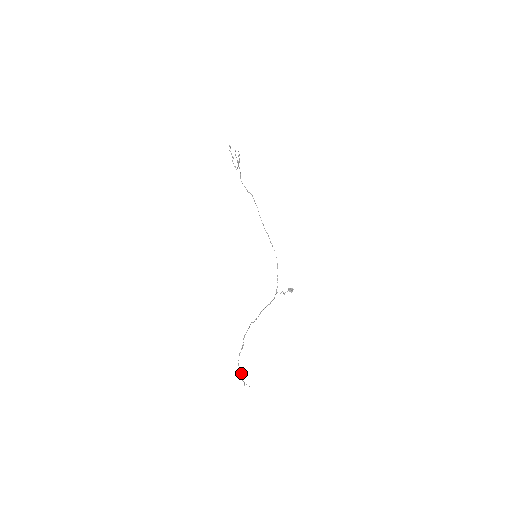
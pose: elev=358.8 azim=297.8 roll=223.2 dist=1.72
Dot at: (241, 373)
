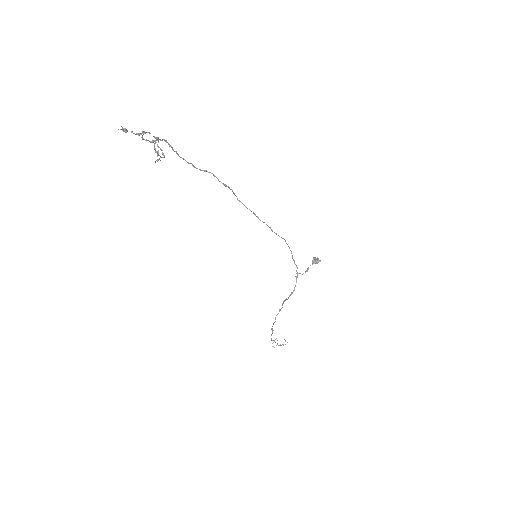
Dot at: occluded
